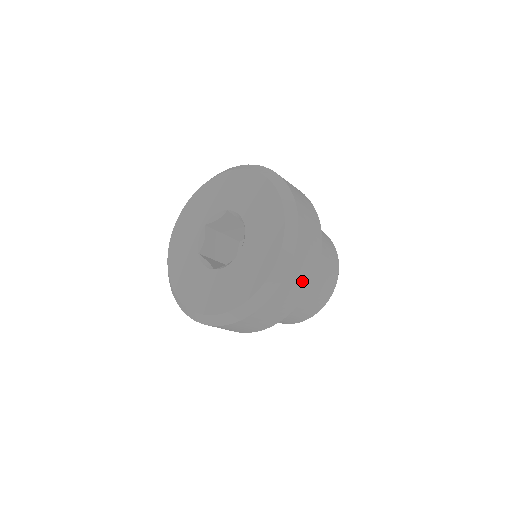
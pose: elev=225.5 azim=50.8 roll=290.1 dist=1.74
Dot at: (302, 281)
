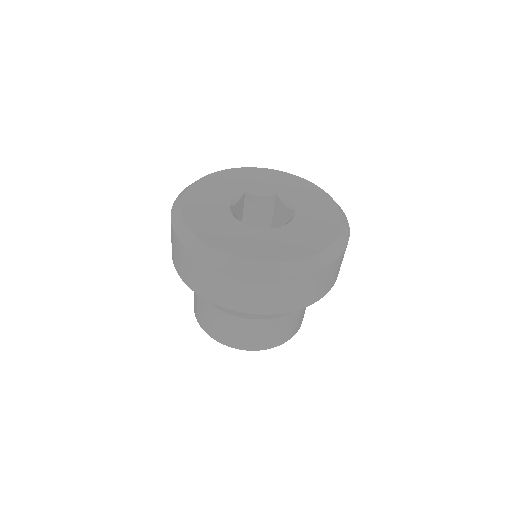
Dot at: (323, 286)
